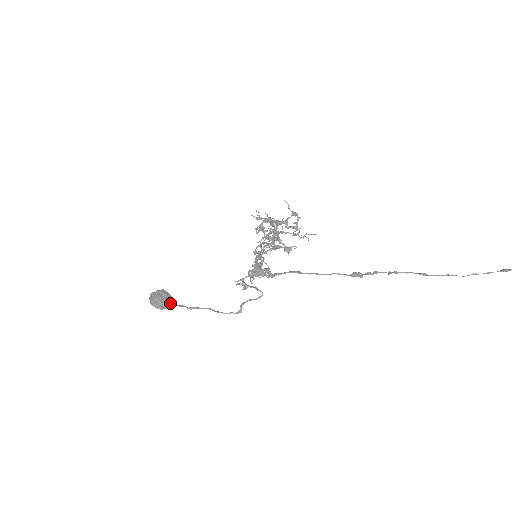
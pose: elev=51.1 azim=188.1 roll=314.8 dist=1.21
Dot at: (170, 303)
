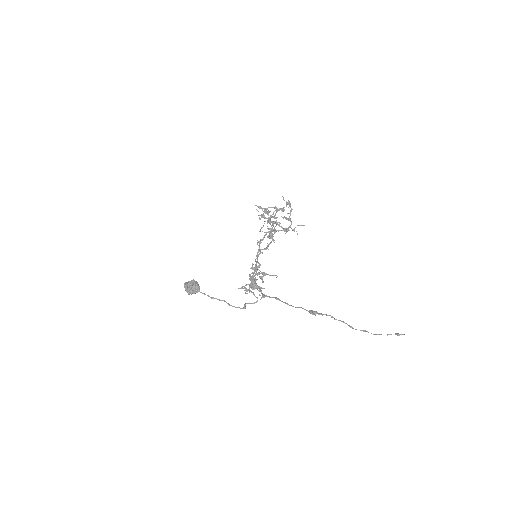
Dot at: (198, 291)
